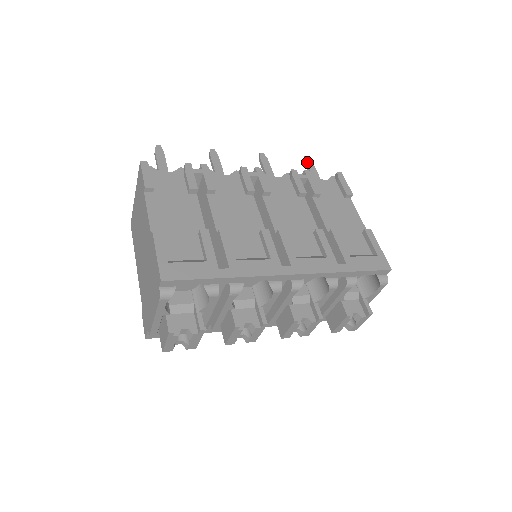
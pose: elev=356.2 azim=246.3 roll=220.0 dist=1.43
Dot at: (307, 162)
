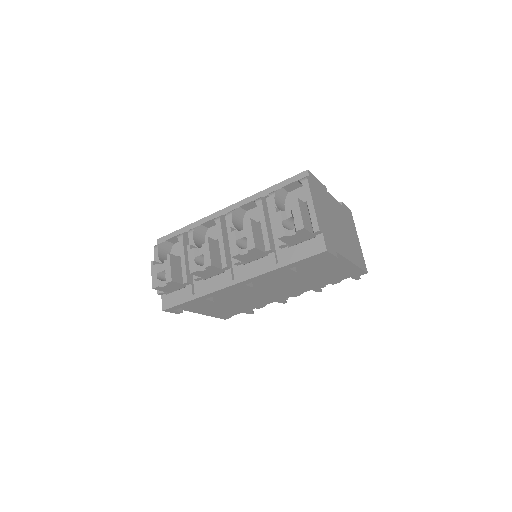
Dot at: occluded
